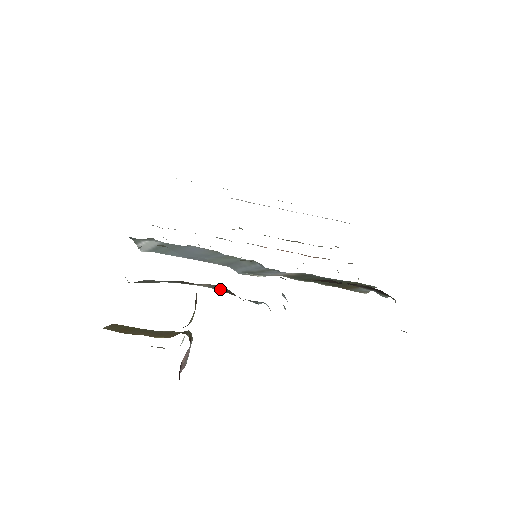
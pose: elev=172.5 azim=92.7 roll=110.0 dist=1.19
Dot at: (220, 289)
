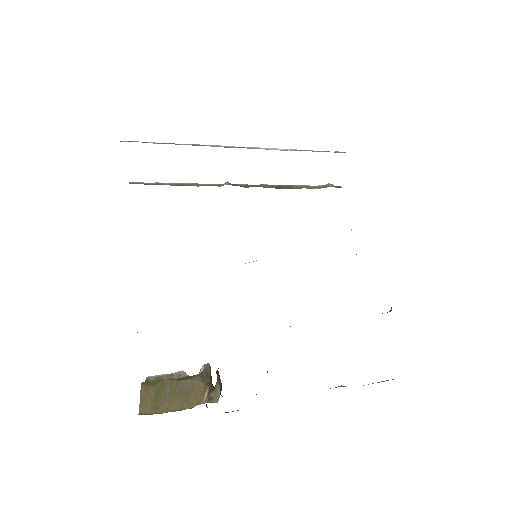
Dot at: occluded
